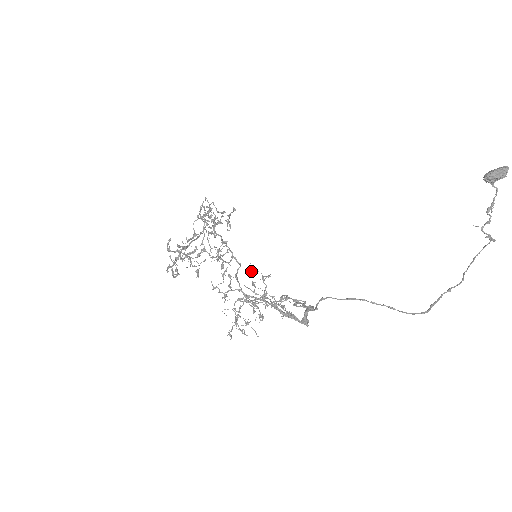
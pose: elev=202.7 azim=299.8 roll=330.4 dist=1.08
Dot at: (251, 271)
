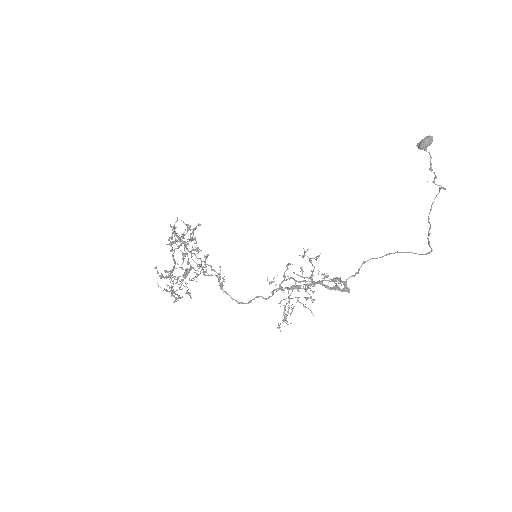
Dot at: (304, 256)
